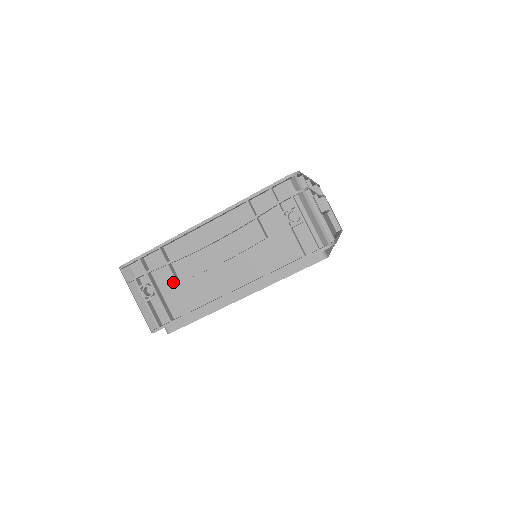
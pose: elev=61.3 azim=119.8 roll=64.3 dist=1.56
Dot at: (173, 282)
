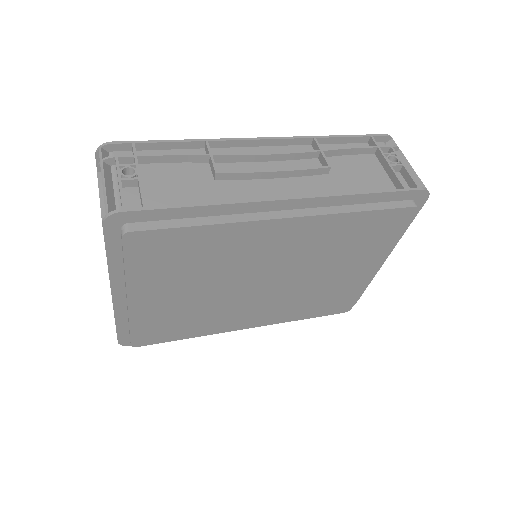
Dot at: occluded
